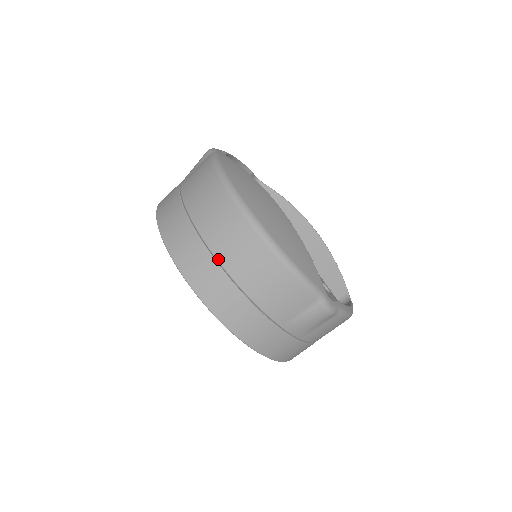
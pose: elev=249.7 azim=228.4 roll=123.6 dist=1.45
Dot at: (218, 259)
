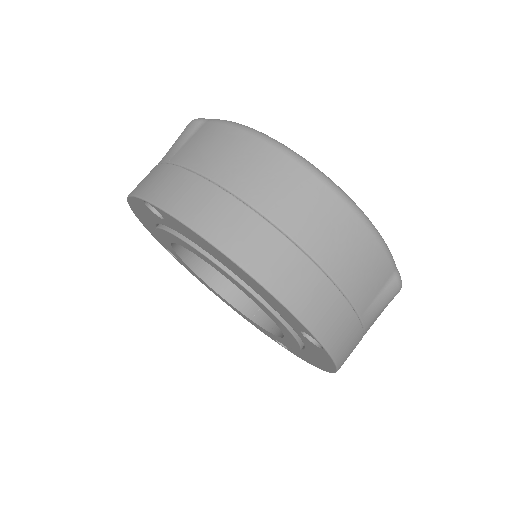
Dot at: (292, 236)
